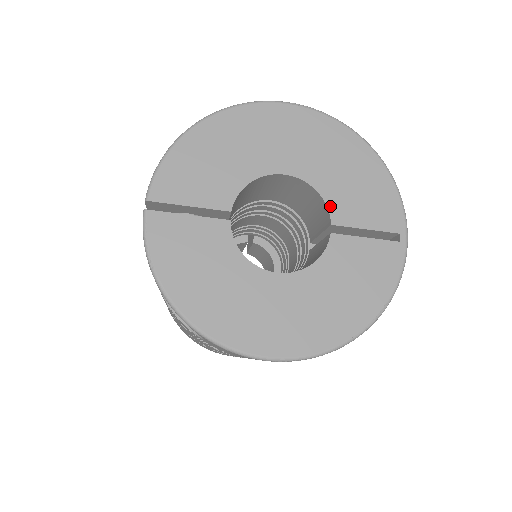
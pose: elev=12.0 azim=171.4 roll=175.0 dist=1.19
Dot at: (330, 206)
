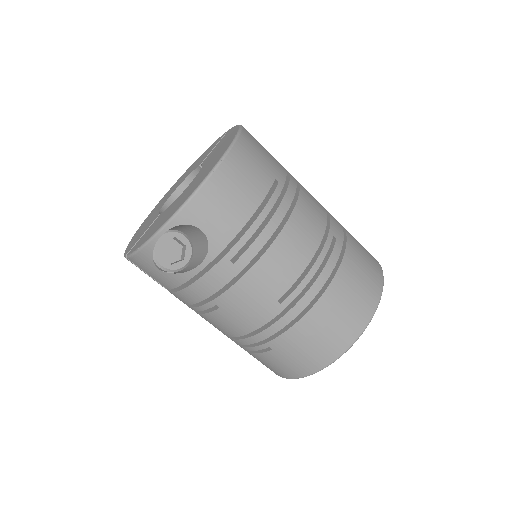
Dot at: (194, 169)
